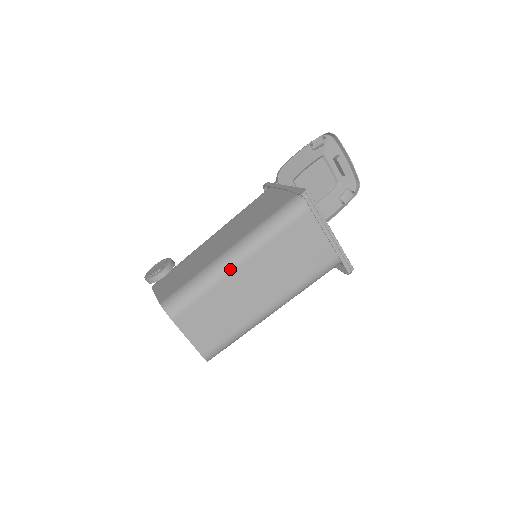
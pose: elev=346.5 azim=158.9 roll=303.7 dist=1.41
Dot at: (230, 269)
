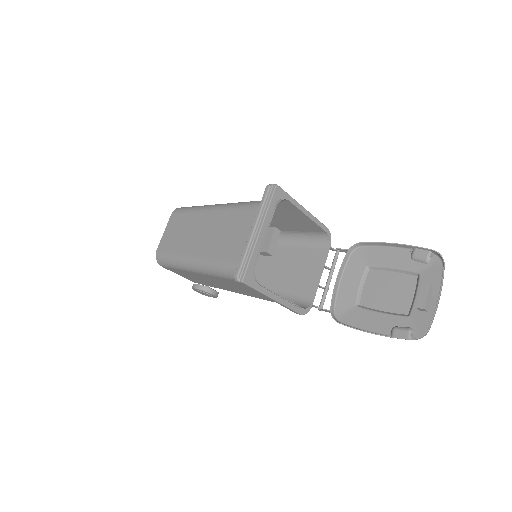
Dot at: (209, 209)
